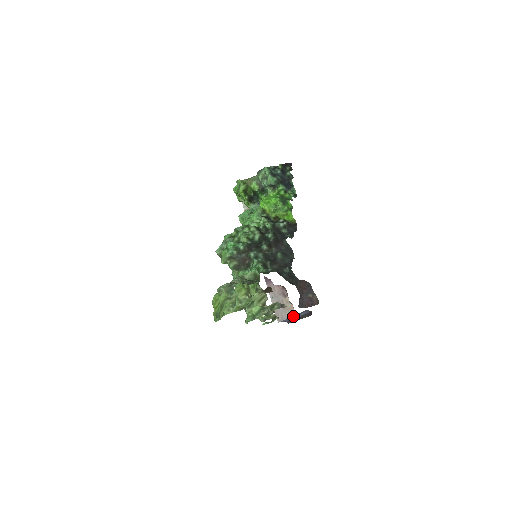
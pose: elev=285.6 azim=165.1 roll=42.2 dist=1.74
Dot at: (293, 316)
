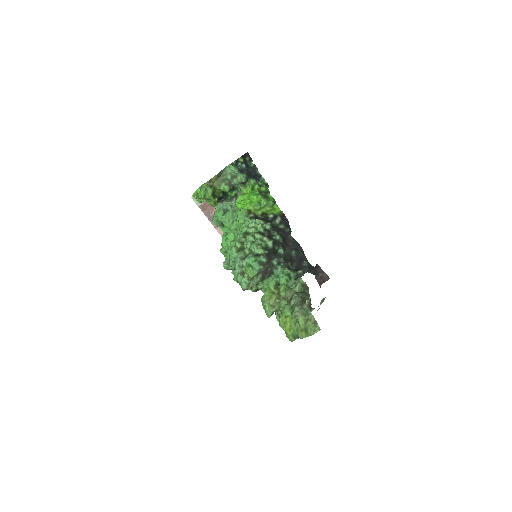
Dot at: occluded
